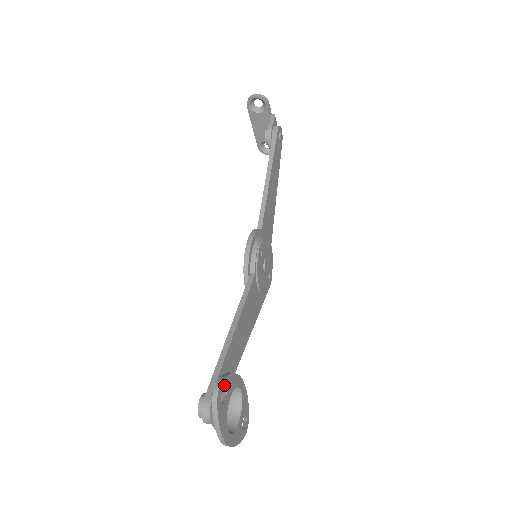
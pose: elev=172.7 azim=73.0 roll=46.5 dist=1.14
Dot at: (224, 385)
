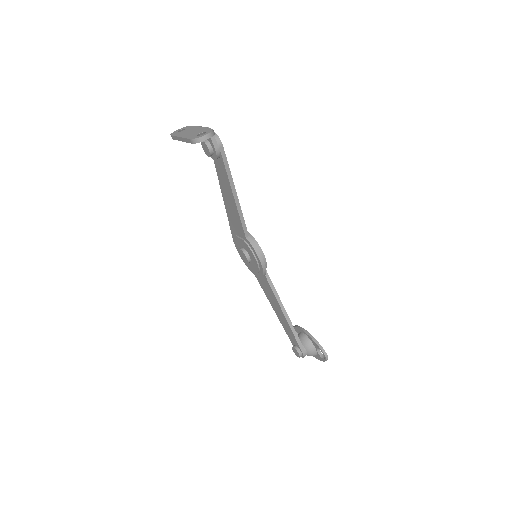
Dot at: (323, 351)
